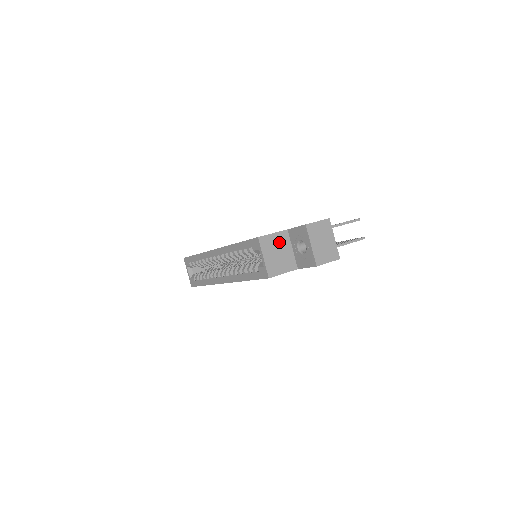
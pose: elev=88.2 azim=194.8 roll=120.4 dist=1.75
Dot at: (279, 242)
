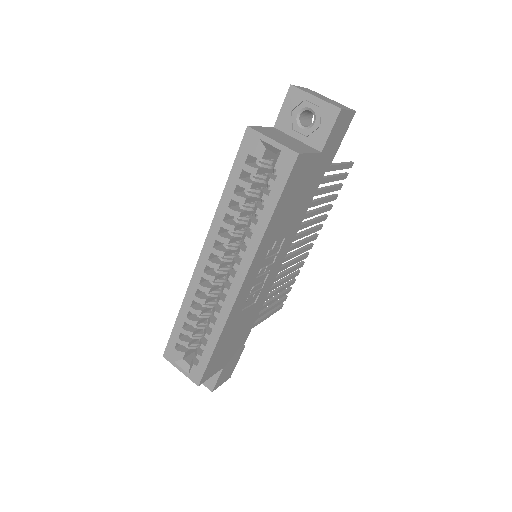
Dot at: (275, 133)
